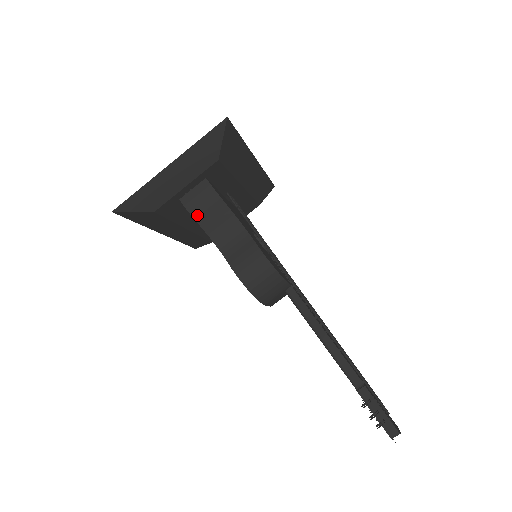
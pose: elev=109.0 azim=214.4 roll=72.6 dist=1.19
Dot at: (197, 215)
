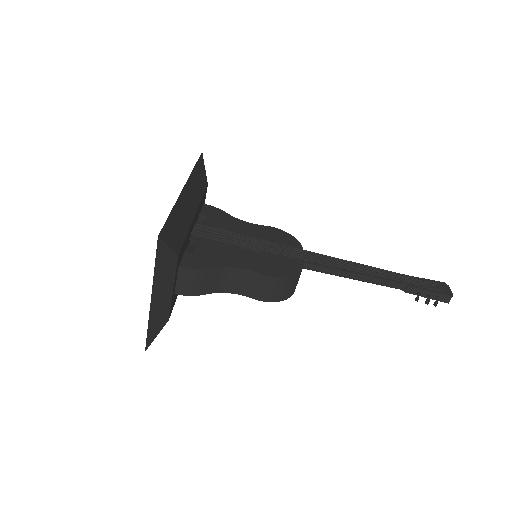
Dot at: (198, 292)
